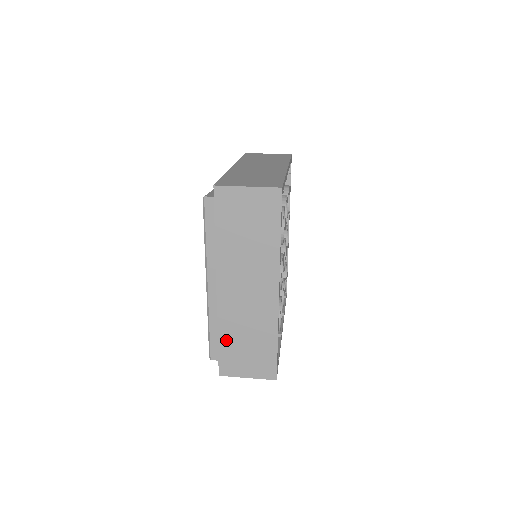
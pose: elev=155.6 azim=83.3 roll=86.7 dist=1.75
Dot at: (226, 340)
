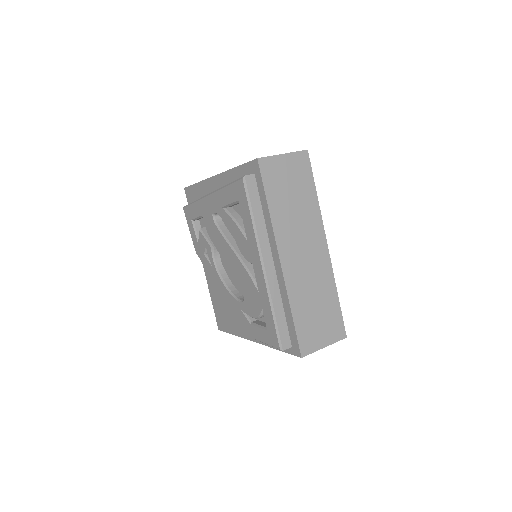
Dot at: (299, 313)
